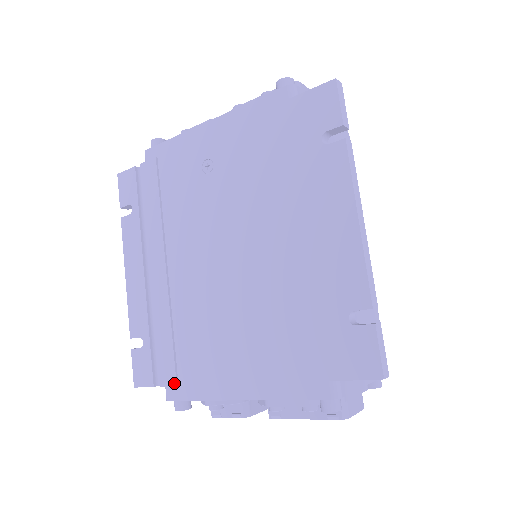
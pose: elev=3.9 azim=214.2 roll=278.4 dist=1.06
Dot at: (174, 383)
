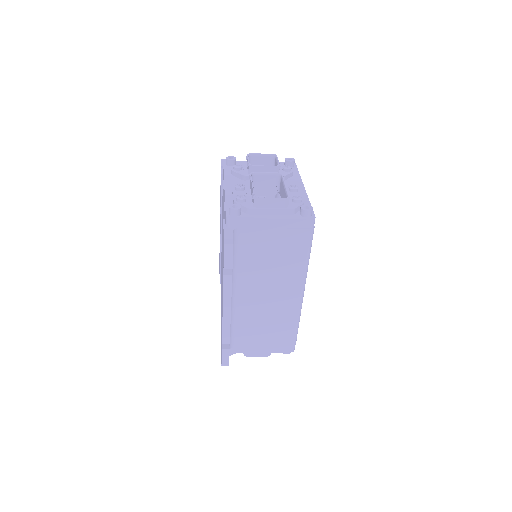
Dot at: (220, 282)
